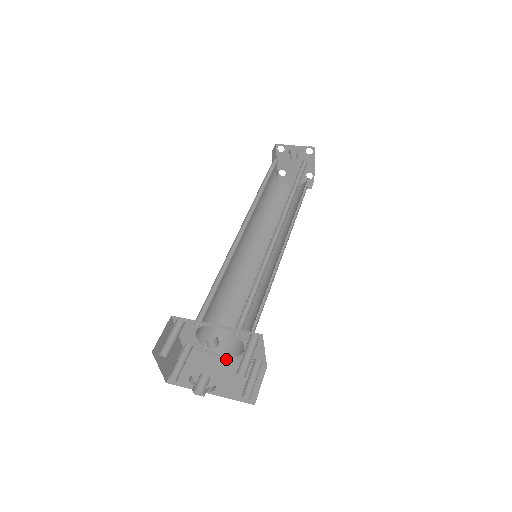
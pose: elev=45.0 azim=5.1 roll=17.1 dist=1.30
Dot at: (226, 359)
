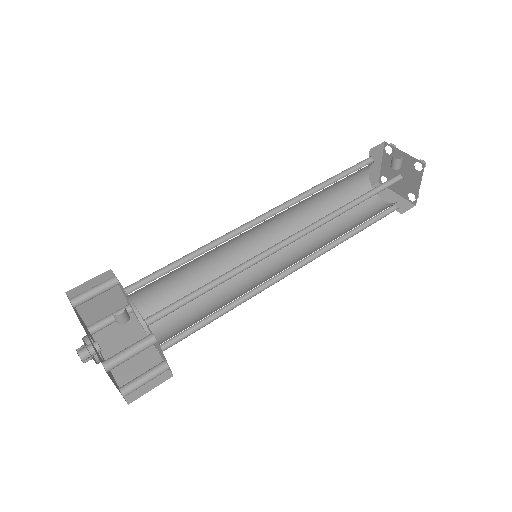
Dot at: occluded
